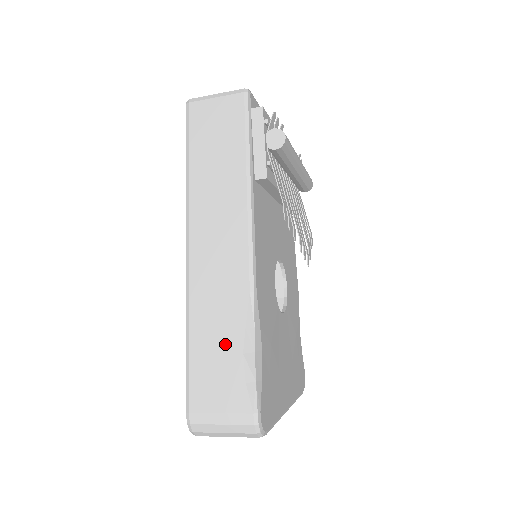
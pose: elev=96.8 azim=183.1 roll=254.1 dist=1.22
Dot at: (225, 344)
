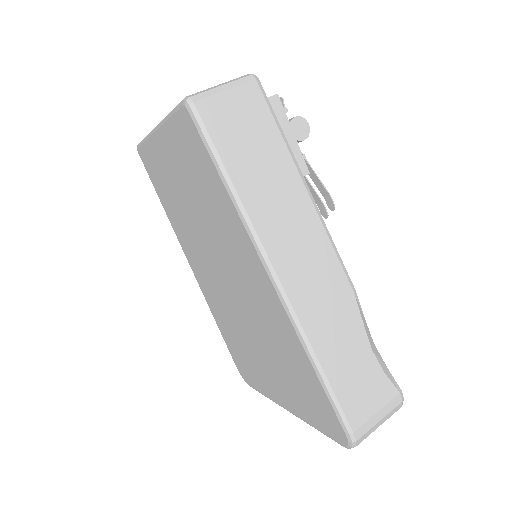
Dot at: (355, 352)
